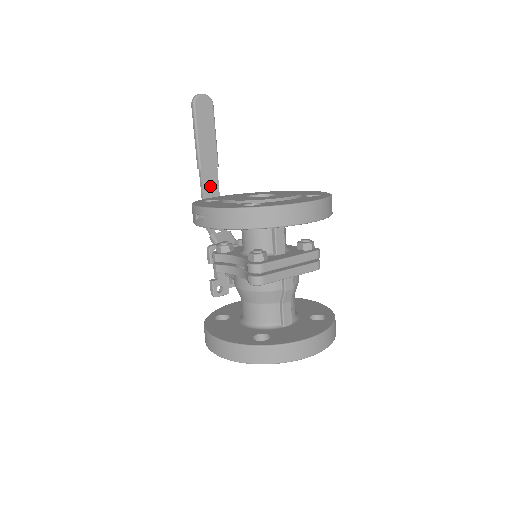
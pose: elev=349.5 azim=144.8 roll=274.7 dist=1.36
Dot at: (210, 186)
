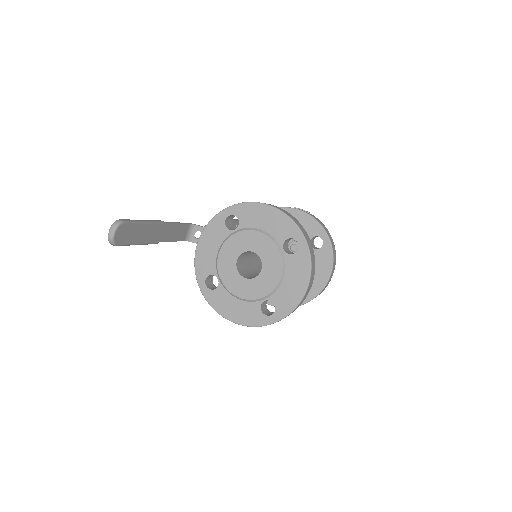
Dot at: (170, 233)
